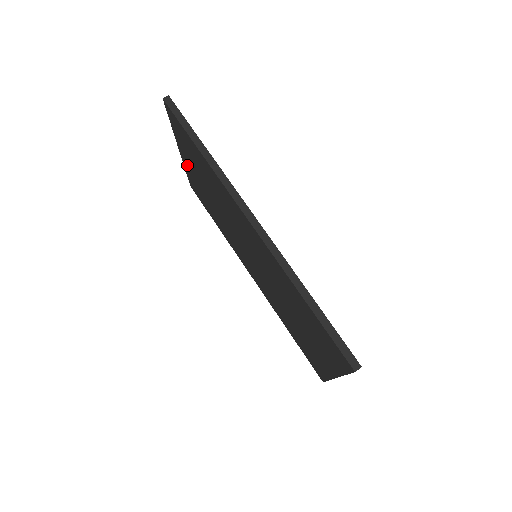
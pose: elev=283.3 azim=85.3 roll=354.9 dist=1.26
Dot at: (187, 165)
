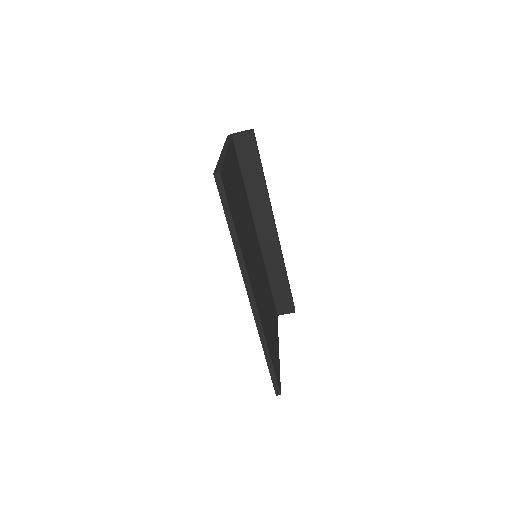
Dot at: occluded
